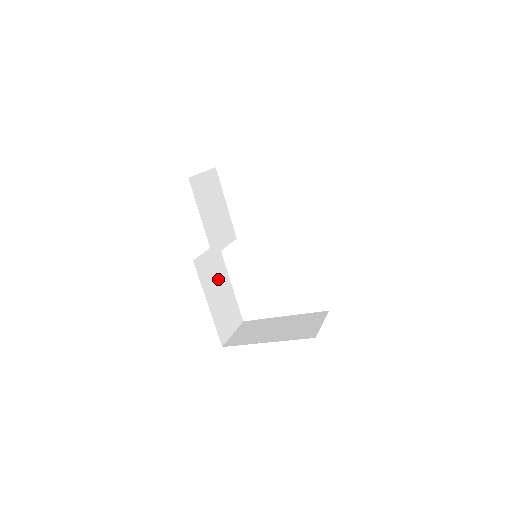
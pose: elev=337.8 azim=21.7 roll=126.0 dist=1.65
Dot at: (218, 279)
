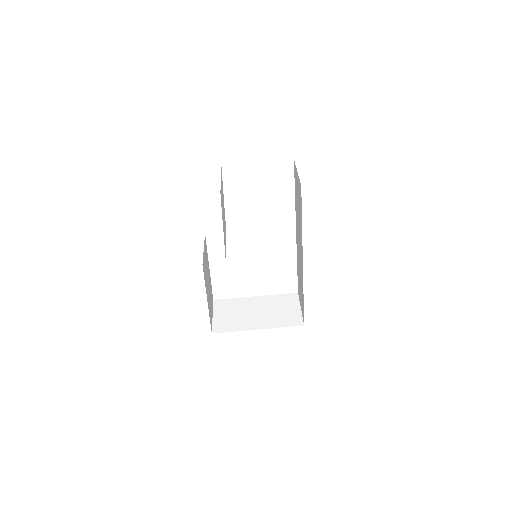
Dot at: (207, 271)
